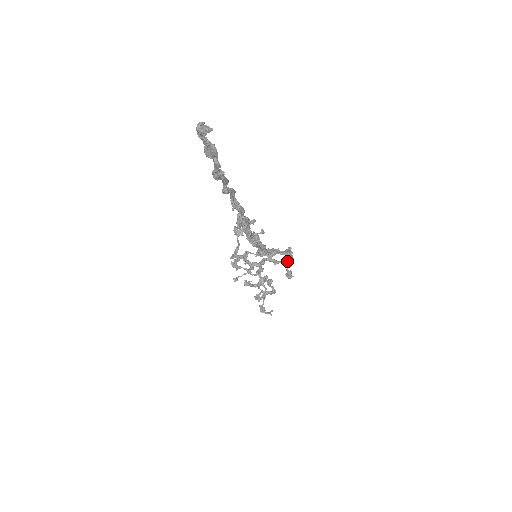
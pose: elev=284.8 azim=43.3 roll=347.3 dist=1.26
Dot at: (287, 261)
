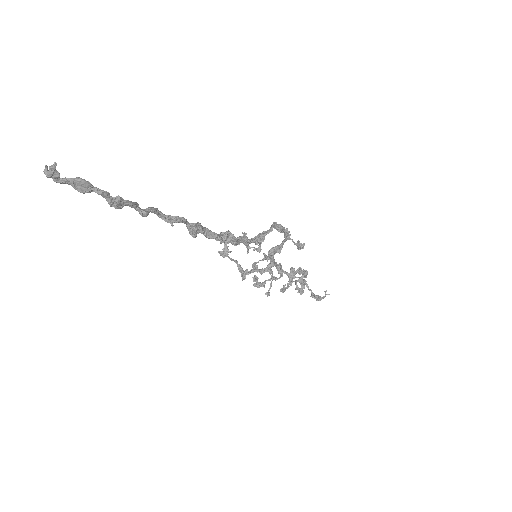
Dot at: (285, 236)
